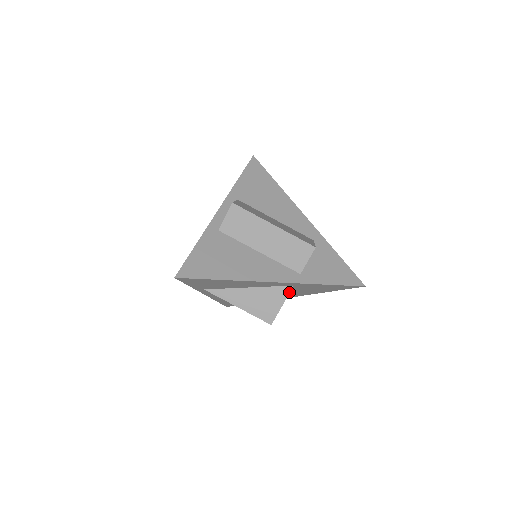
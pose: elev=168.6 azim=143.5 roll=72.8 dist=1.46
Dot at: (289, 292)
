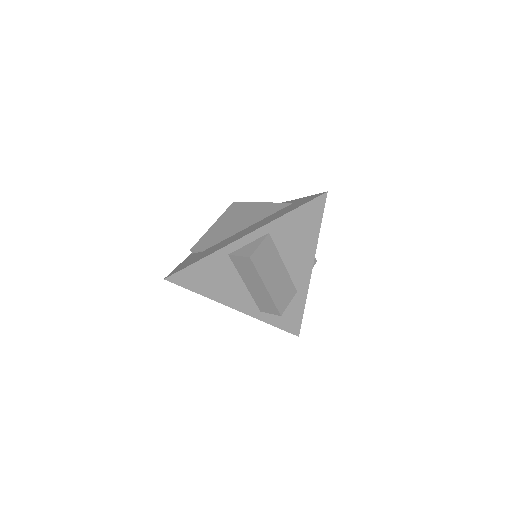
Dot at: occluded
